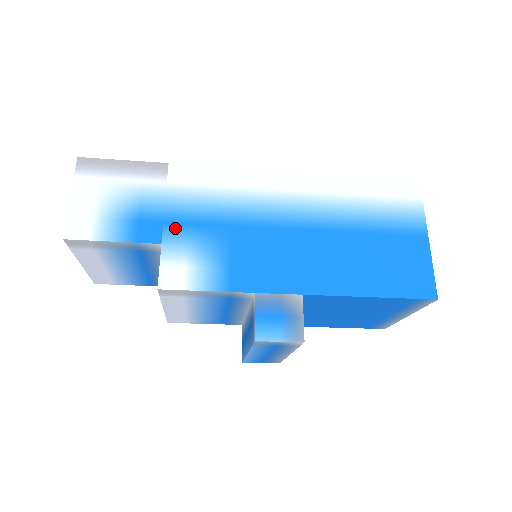
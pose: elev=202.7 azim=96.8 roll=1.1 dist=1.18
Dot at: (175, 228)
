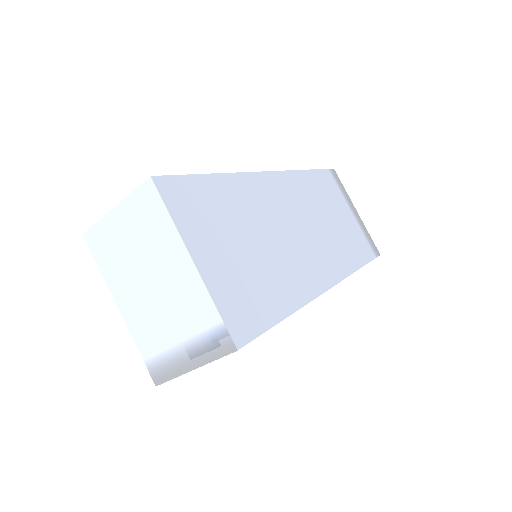
Dot at: occluded
